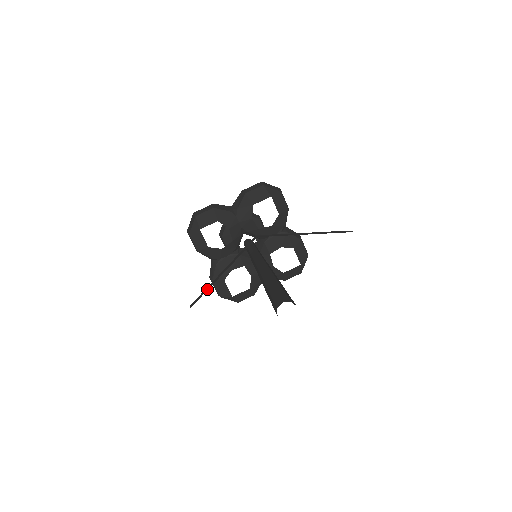
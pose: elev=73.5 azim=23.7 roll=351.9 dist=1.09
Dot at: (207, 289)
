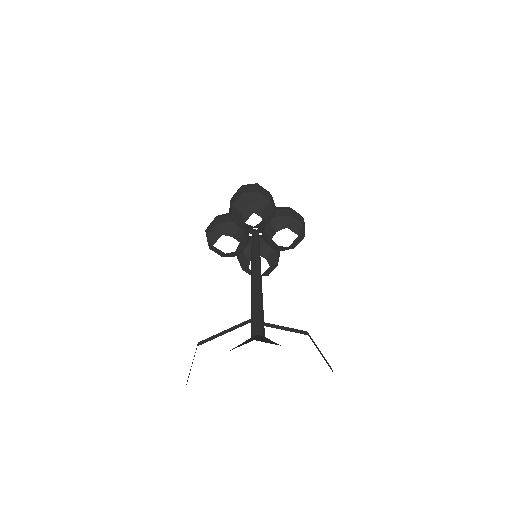
Dot at: occluded
